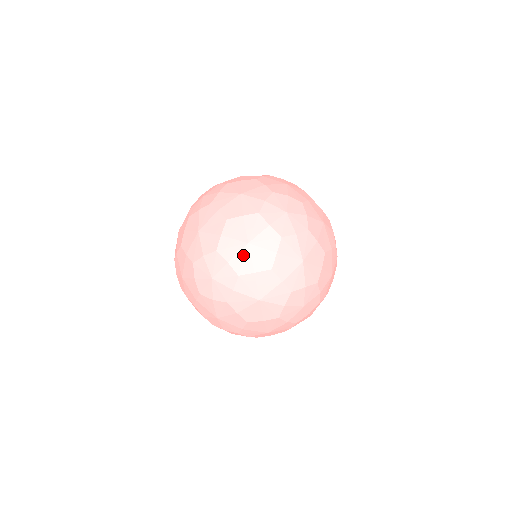
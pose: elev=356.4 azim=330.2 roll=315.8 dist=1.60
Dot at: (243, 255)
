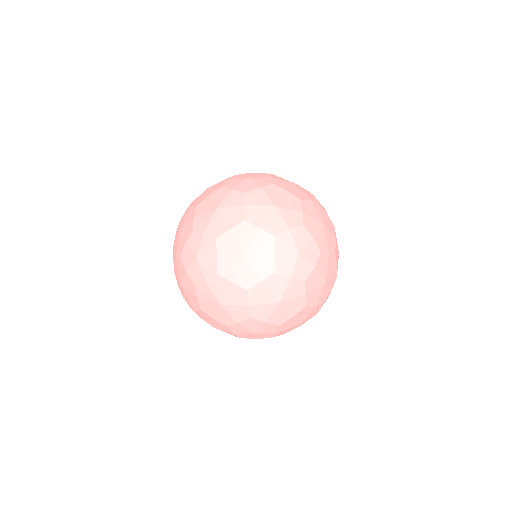
Dot at: (322, 234)
